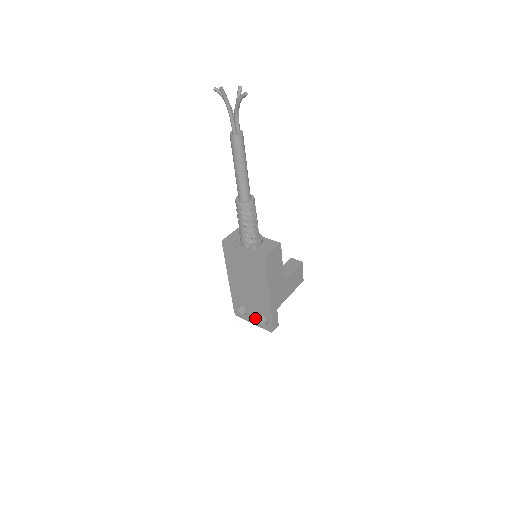
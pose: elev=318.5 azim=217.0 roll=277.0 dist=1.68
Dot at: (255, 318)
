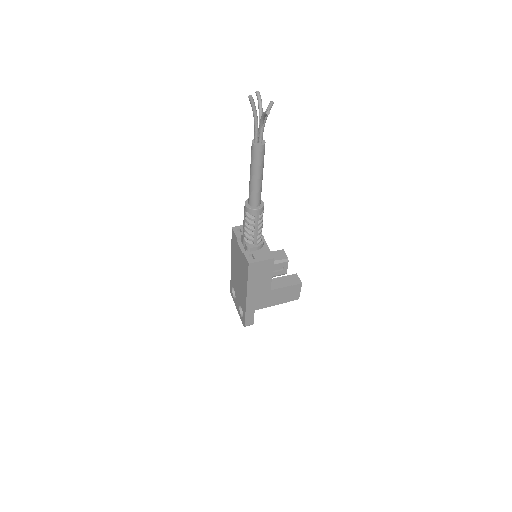
Dot at: (238, 306)
